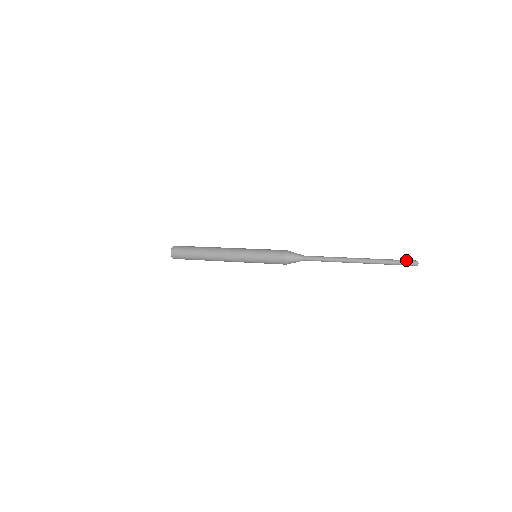
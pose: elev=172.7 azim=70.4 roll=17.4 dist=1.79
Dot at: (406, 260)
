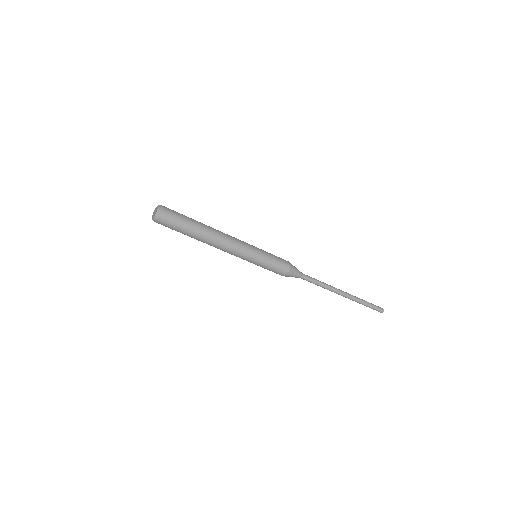
Dot at: occluded
